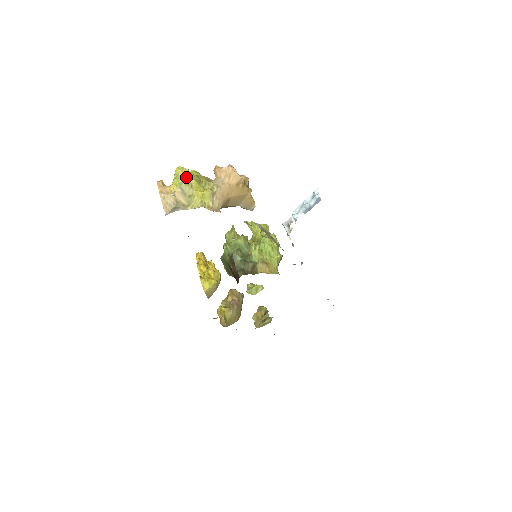
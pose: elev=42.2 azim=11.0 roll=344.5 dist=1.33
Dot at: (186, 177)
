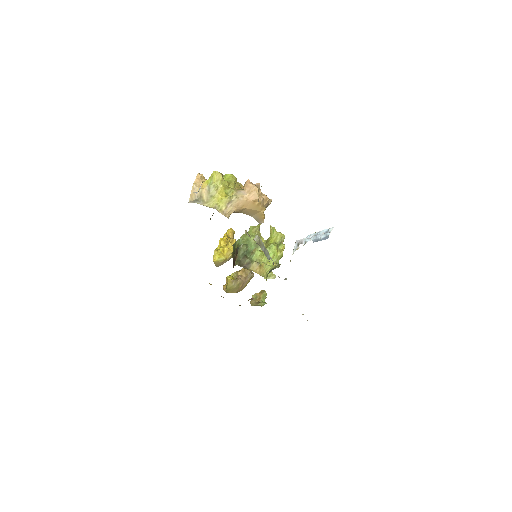
Dot at: (217, 181)
